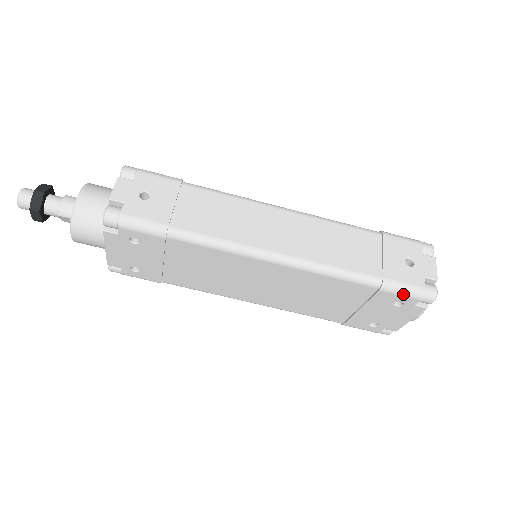
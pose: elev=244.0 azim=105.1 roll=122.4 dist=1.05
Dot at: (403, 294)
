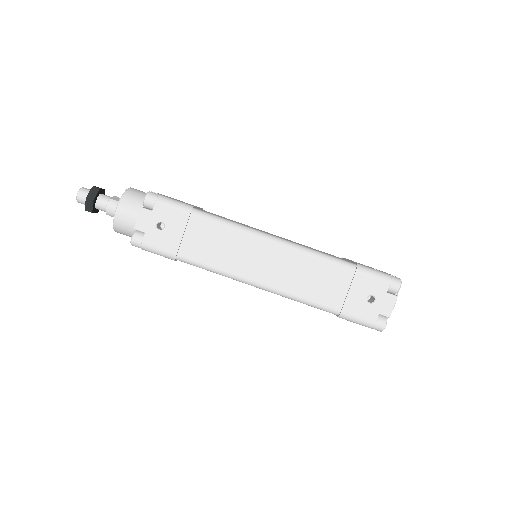
Dot at: (356, 323)
